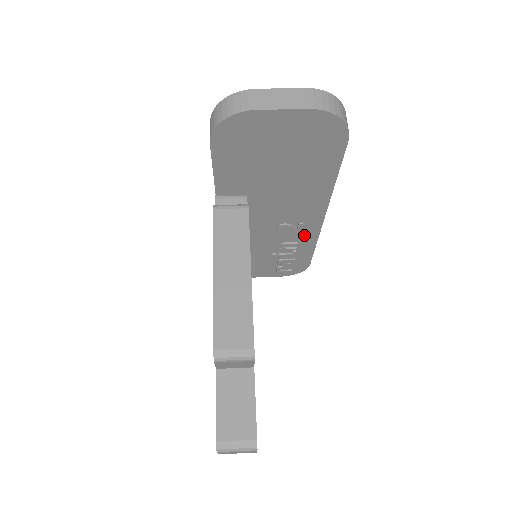
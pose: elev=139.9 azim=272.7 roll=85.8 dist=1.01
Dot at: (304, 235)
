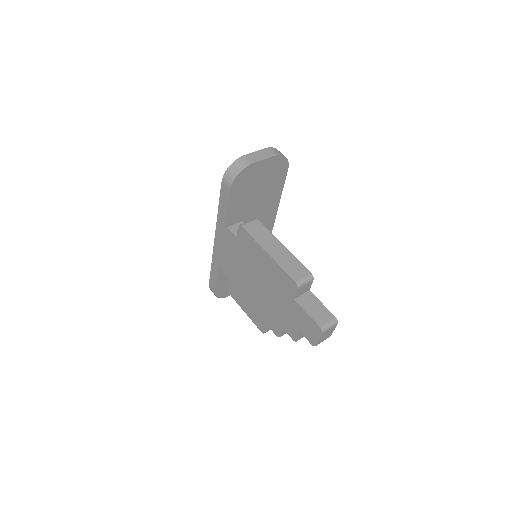
Dot at: occluded
